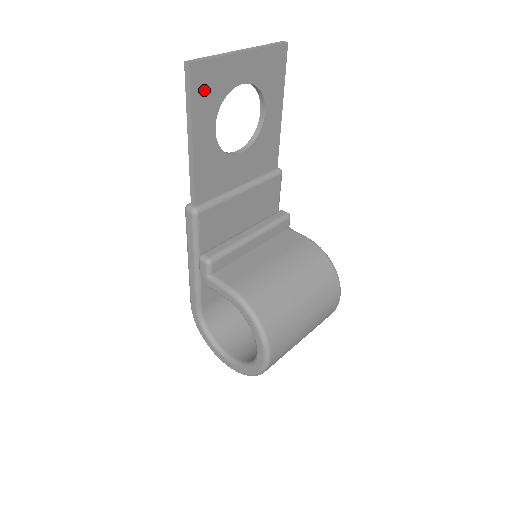
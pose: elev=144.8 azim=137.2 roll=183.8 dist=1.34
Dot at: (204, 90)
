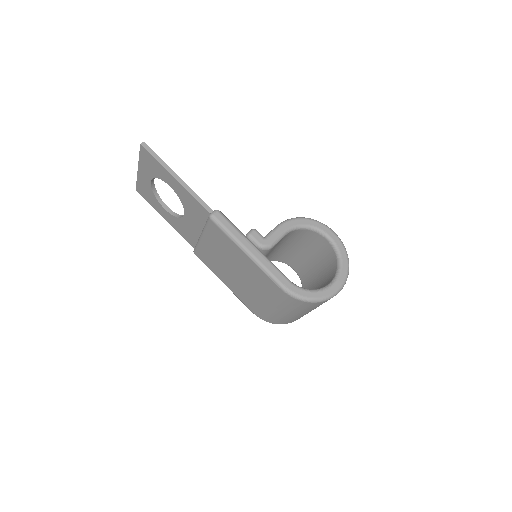
Dot at: occluded
